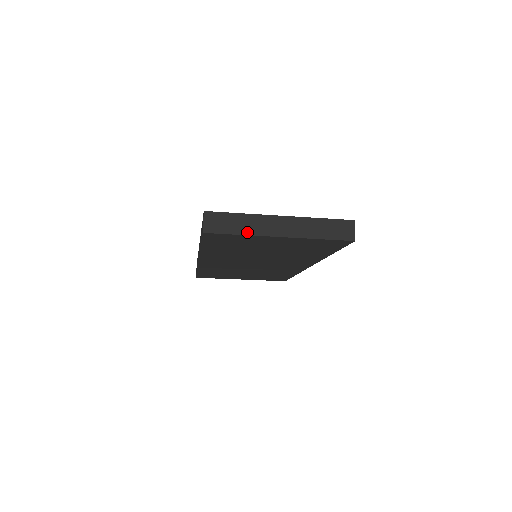
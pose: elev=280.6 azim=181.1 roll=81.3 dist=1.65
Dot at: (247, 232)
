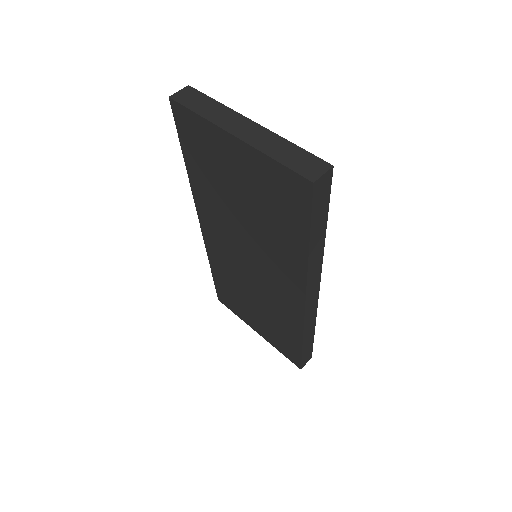
Dot at: (206, 116)
